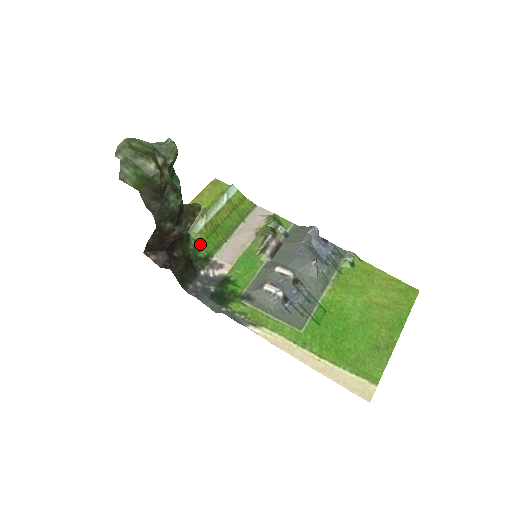
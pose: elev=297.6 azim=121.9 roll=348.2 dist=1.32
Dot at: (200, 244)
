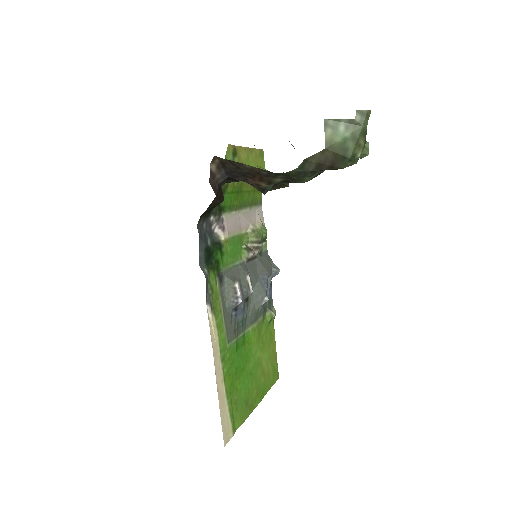
Dot at: (227, 192)
